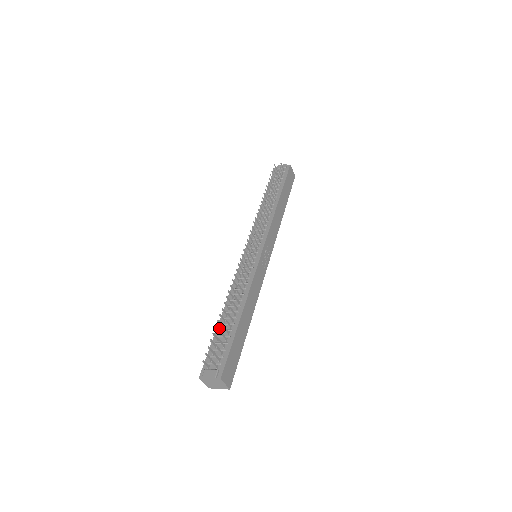
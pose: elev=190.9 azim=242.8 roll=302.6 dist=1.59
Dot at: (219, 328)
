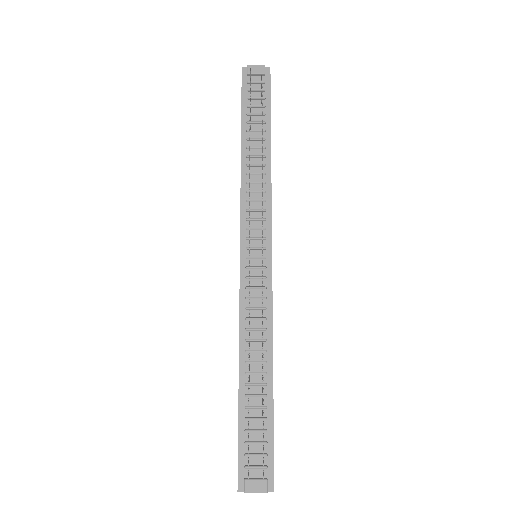
Dot at: (243, 403)
